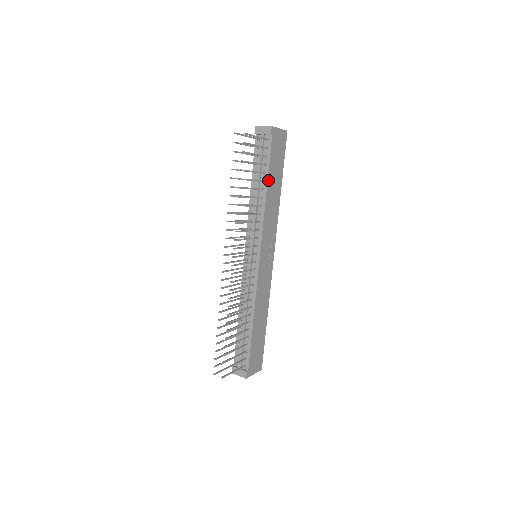
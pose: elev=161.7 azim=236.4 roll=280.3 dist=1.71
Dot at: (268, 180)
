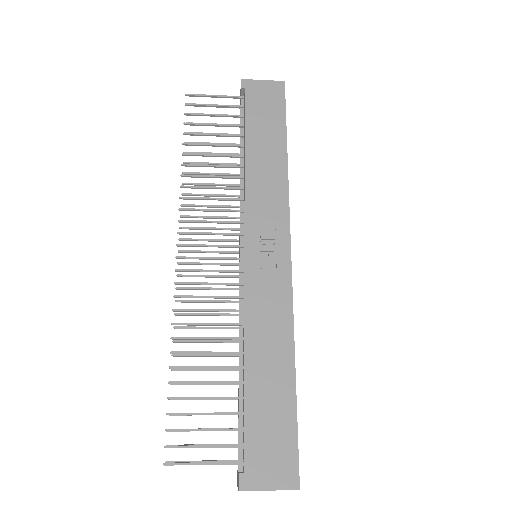
Dot at: (247, 141)
